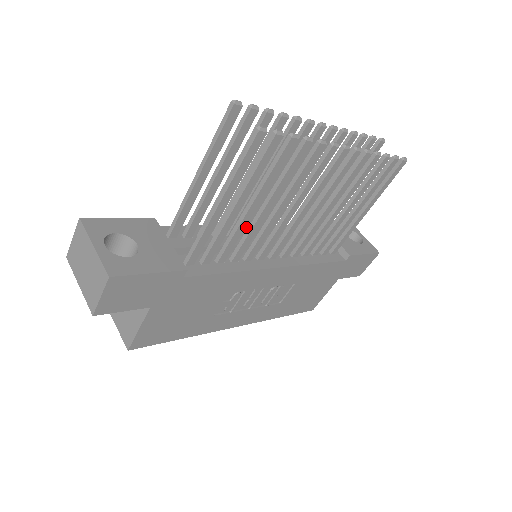
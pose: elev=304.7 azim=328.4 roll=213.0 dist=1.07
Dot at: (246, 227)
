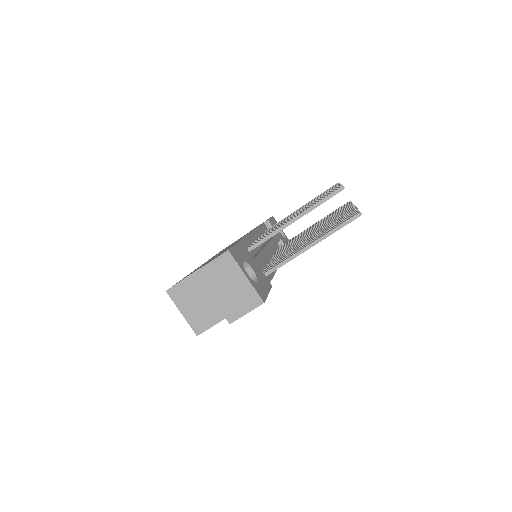
Dot at: occluded
